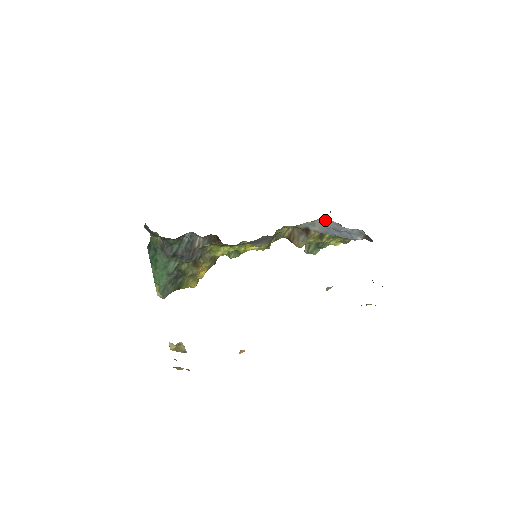
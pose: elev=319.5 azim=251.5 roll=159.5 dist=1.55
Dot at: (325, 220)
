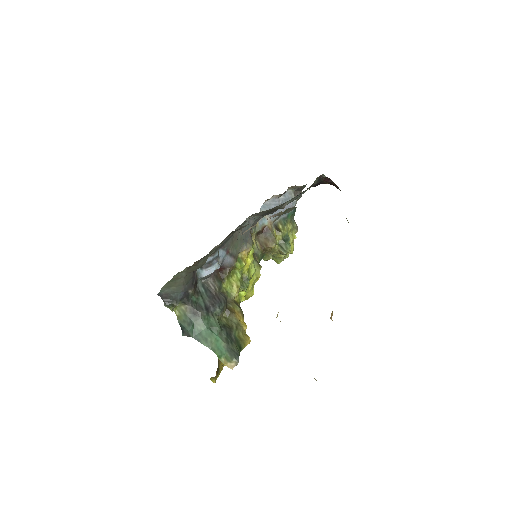
Dot at: (265, 205)
